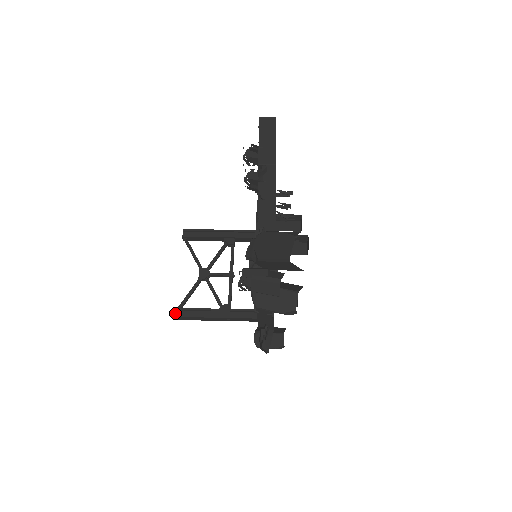
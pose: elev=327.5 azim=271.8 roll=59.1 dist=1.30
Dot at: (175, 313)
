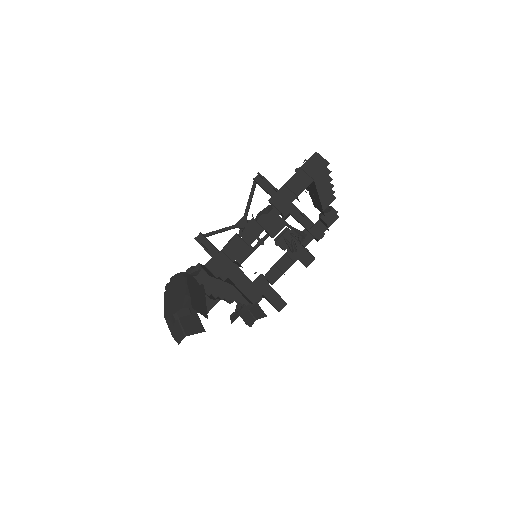
Dot at: (199, 237)
